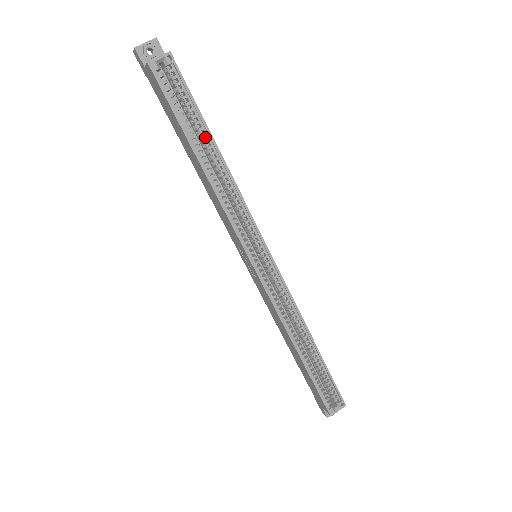
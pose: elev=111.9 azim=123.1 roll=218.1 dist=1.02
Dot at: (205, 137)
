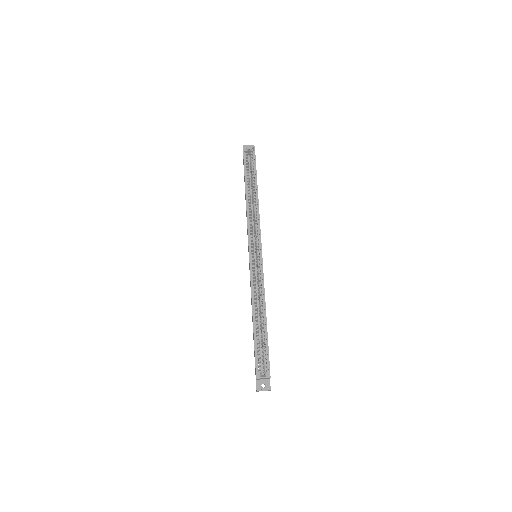
Dot at: (255, 185)
